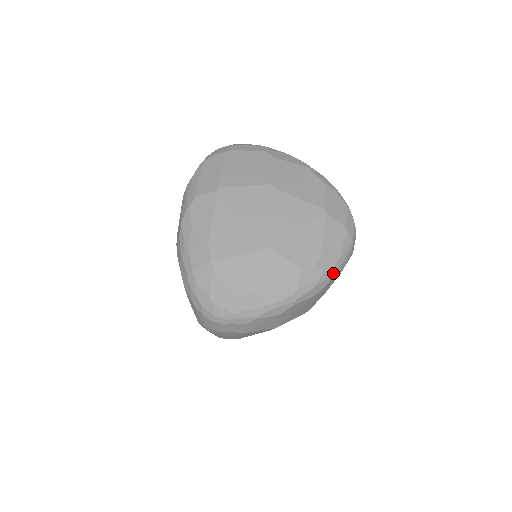
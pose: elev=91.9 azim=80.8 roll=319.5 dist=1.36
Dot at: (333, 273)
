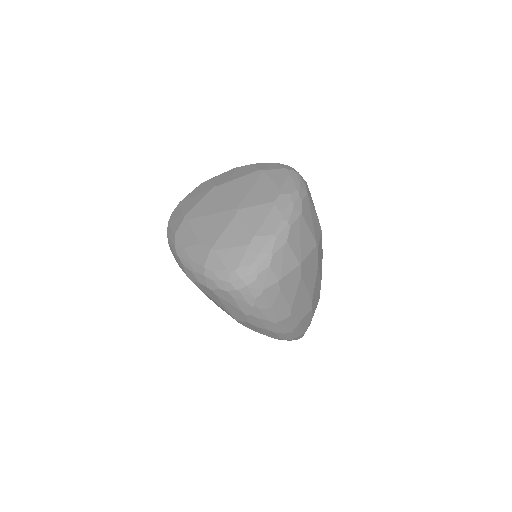
Dot at: (299, 193)
